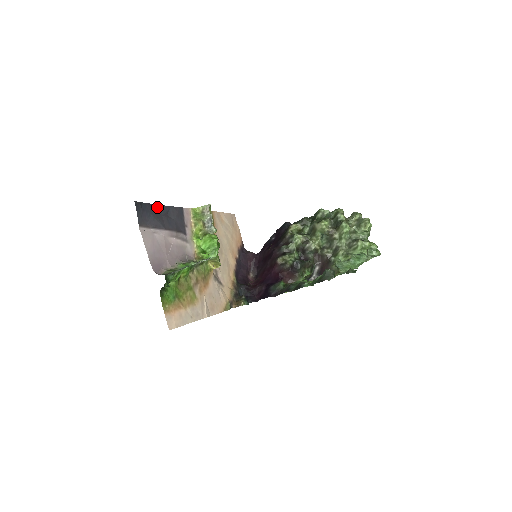
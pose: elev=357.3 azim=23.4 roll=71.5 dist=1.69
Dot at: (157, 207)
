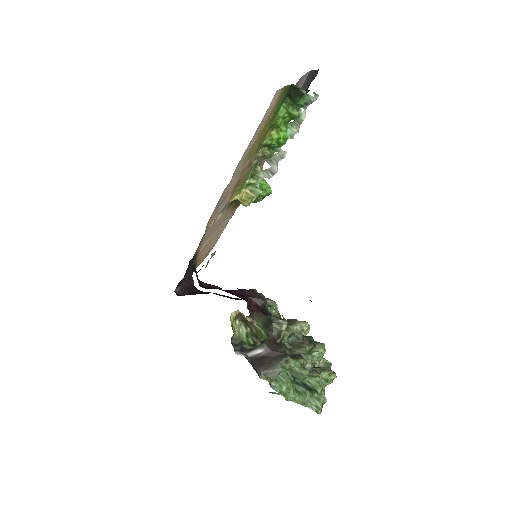
Dot at: occluded
